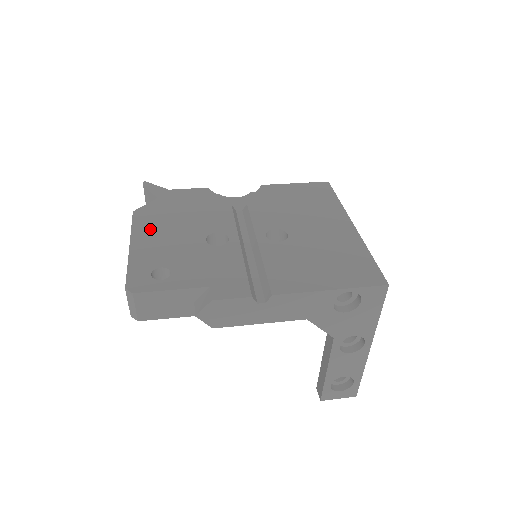
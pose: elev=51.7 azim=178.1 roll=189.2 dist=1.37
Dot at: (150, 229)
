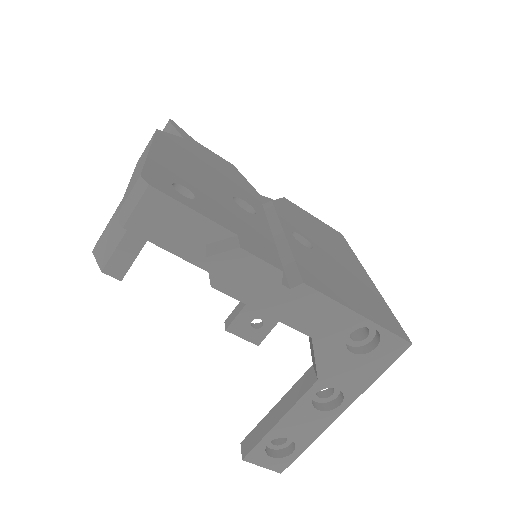
Dot at: (174, 152)
